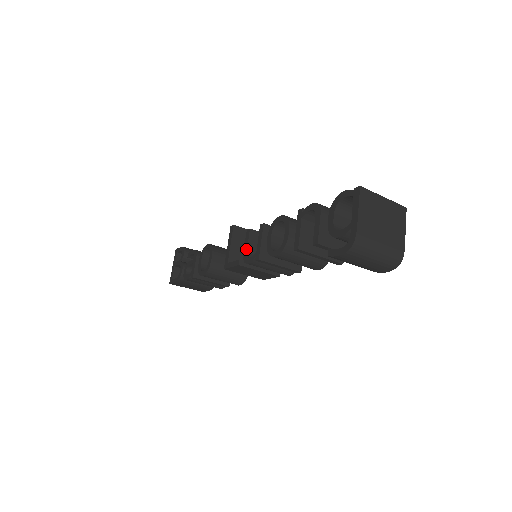
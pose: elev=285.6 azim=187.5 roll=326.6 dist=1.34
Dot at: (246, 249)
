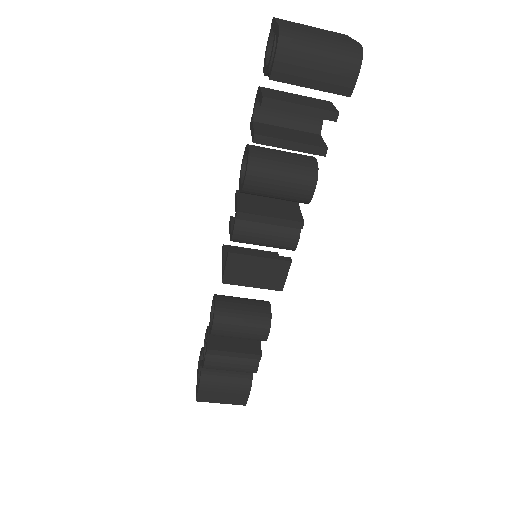
Dot at: (230, 231)
